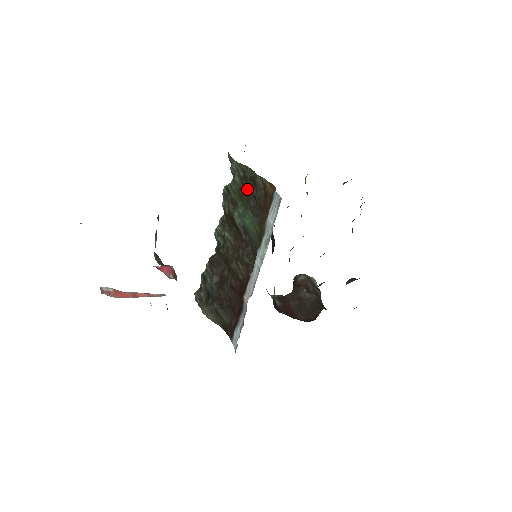
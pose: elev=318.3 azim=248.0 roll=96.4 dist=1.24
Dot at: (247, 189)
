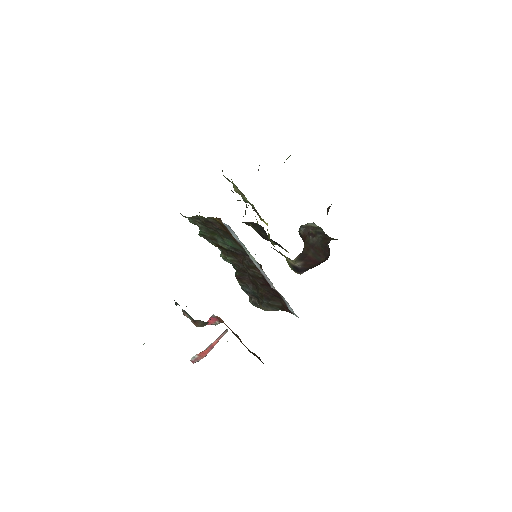
Dot at: (210, 227)
